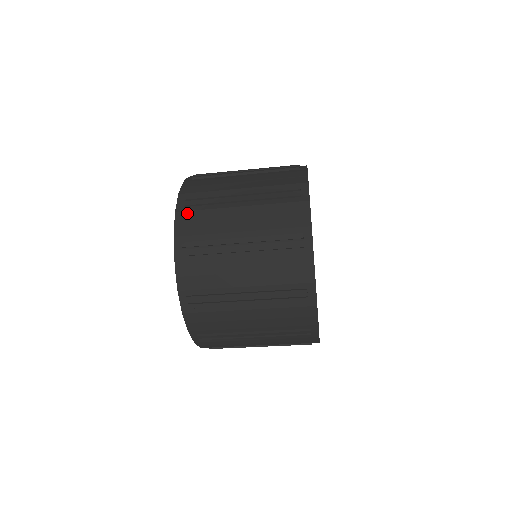
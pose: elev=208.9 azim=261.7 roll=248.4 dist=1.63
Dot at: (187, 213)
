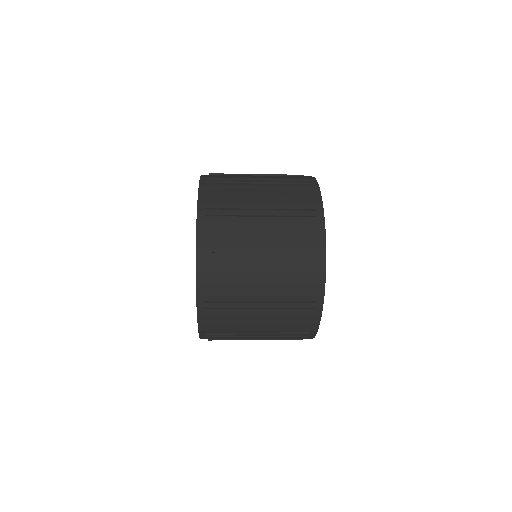
Dot at: (208, 274)
